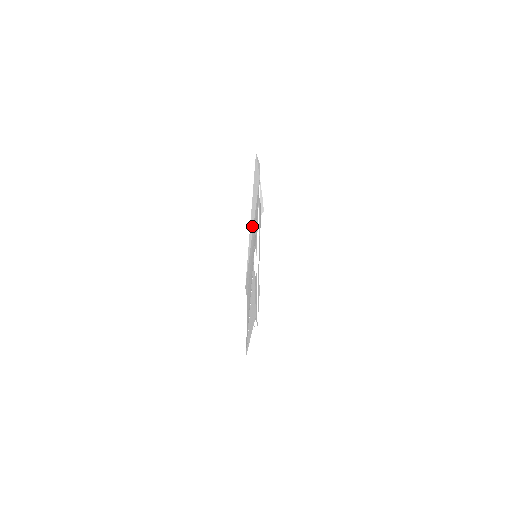
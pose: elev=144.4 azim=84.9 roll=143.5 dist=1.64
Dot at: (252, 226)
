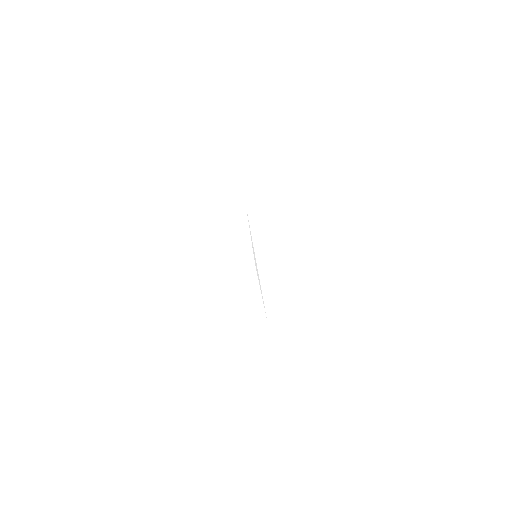
Dot at: occluded
